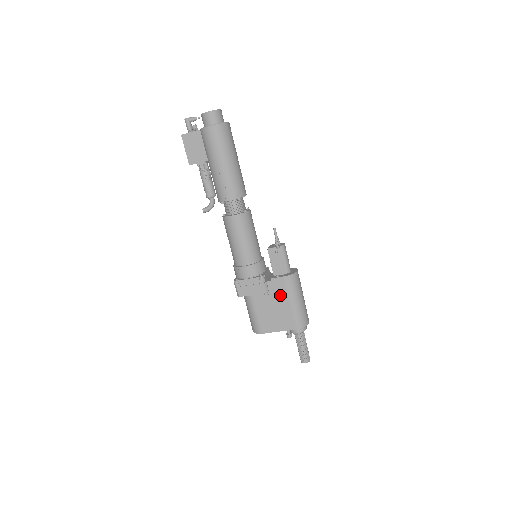
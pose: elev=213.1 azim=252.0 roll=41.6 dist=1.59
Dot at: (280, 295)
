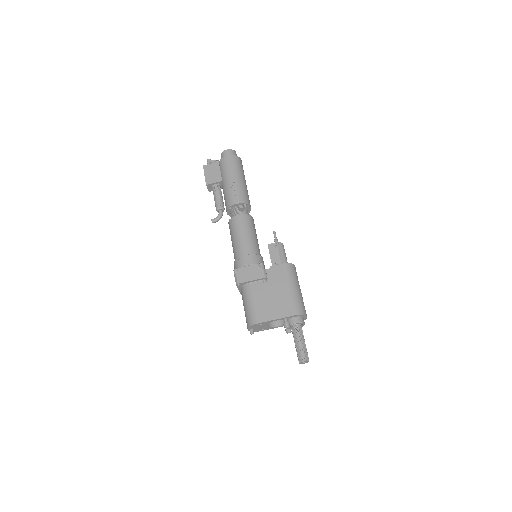
Dot at: (278, 281)
